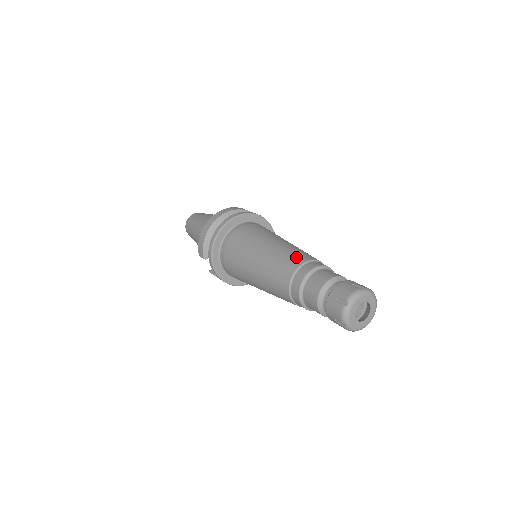
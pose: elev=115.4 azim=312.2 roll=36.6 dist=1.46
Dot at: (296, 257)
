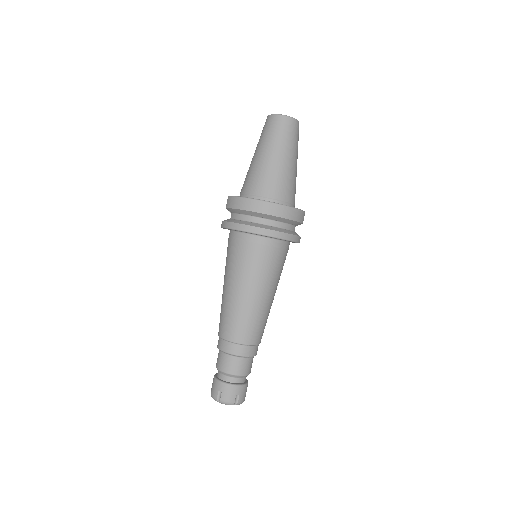
Dot at: (247, 333)
